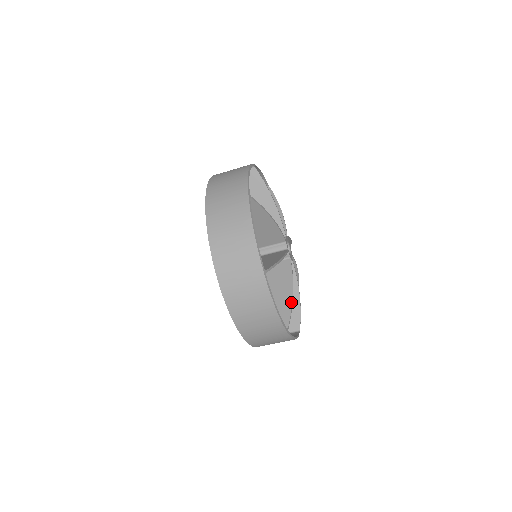
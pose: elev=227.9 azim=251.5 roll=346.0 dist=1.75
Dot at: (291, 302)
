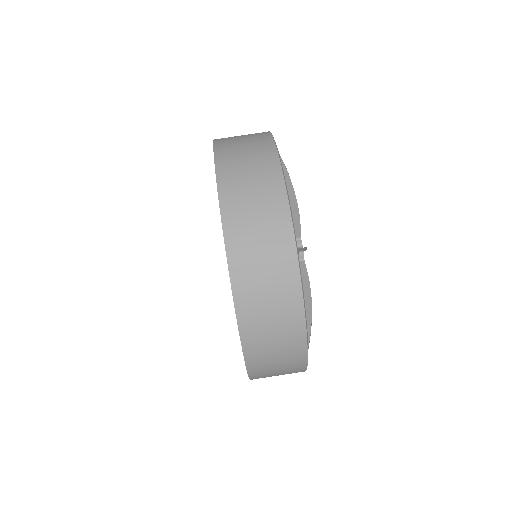
Dot at: (310, 312)
